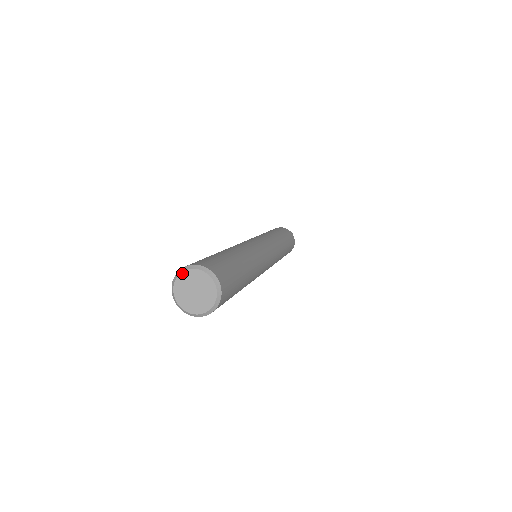
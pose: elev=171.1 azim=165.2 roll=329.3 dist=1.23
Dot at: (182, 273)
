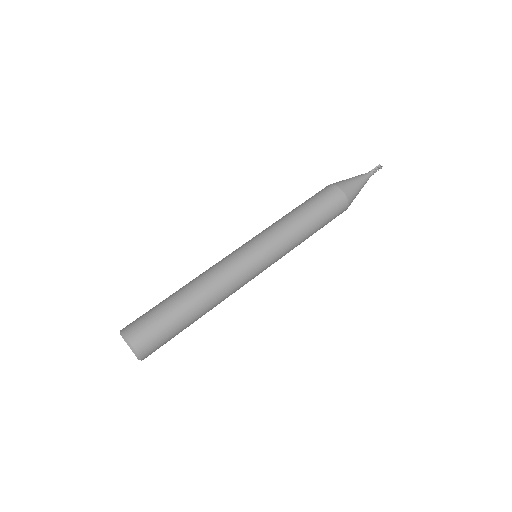
Dot at: occluded
